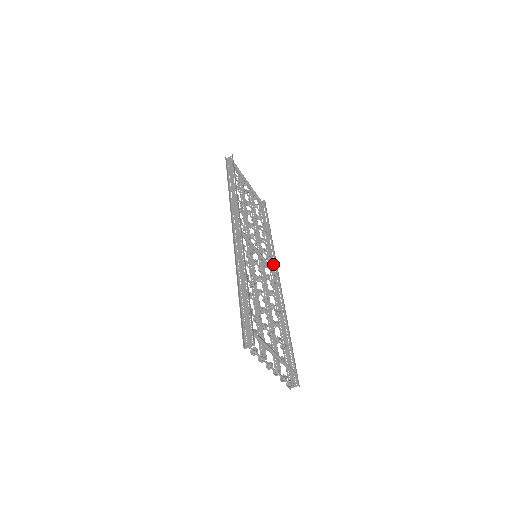
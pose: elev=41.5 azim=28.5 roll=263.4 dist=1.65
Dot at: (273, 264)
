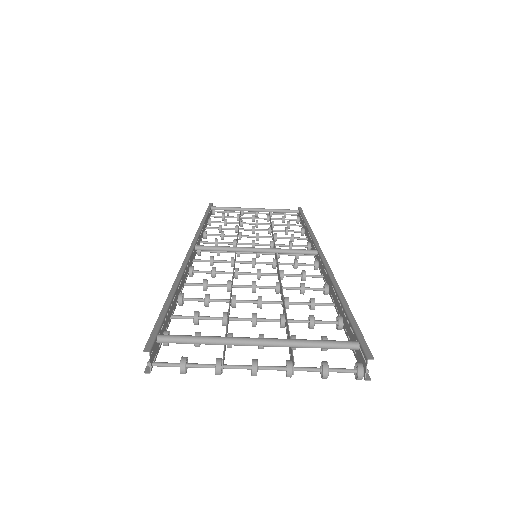
Dot at: (313, 246)
